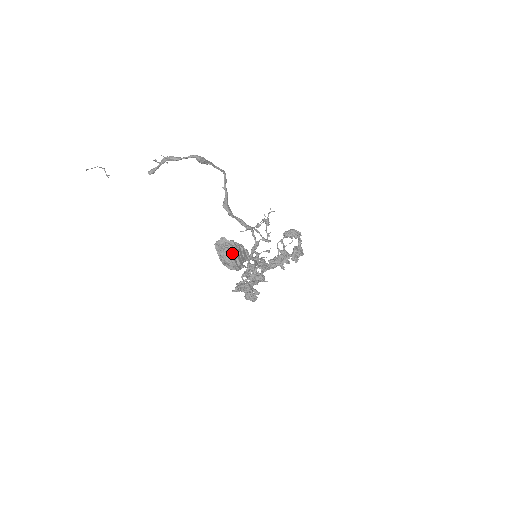
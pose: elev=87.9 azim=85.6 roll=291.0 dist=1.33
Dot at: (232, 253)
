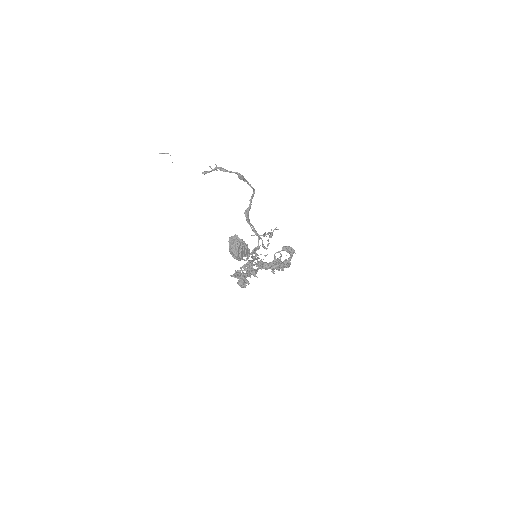
Dot at: (238, 247)
